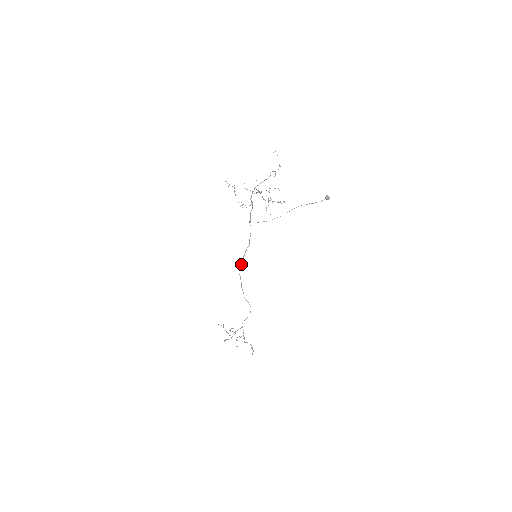
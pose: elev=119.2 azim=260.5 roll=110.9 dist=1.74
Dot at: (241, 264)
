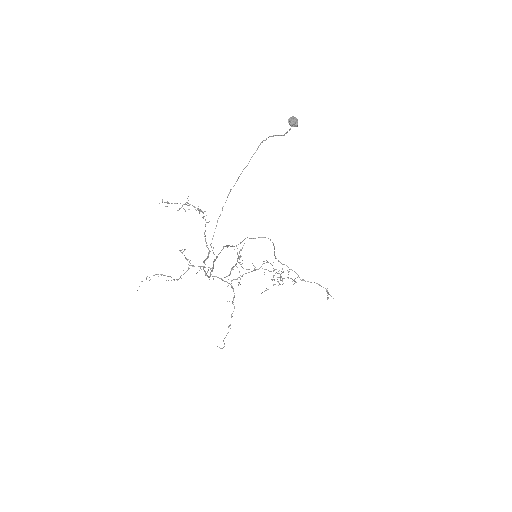
Dot at: occluded
